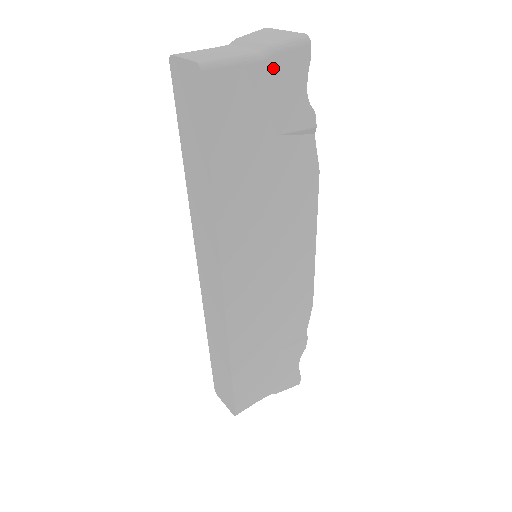
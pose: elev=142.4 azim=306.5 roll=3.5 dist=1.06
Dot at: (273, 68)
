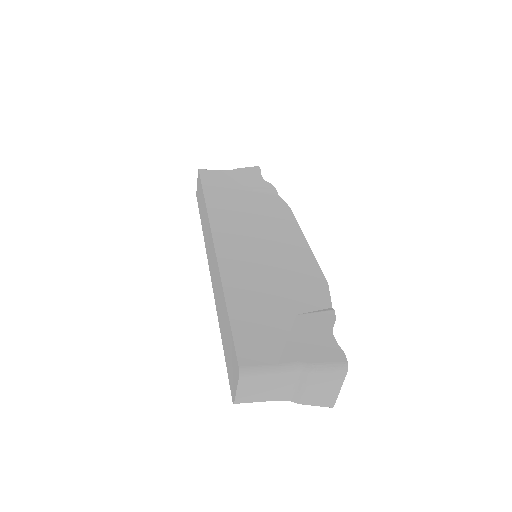
Dot at: (239, 172)
